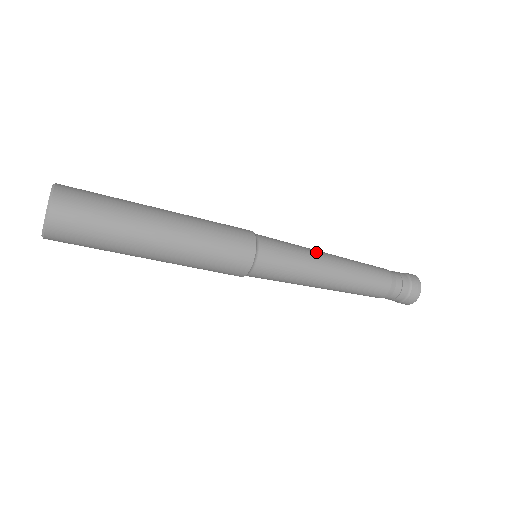
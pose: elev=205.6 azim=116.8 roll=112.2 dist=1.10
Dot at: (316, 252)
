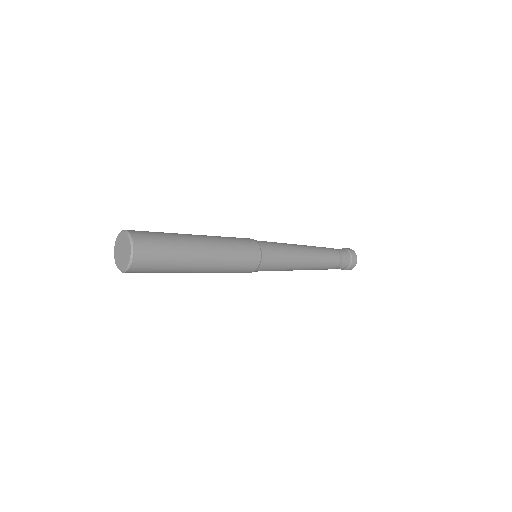
Dot at: (297, 255)
